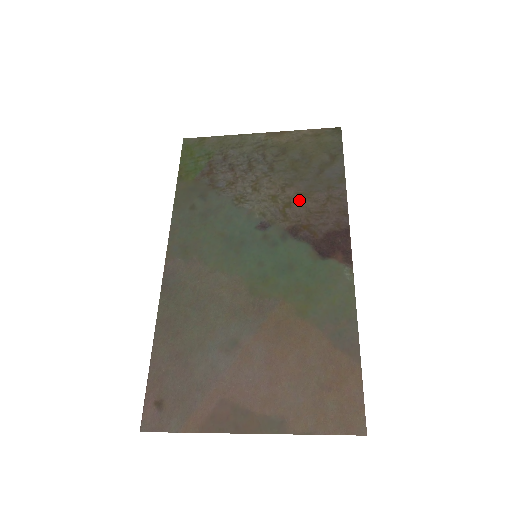
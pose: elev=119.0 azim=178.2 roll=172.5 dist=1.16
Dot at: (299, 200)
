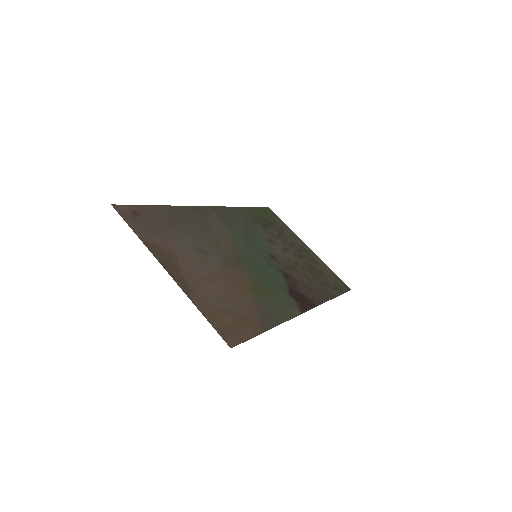
Dot at: (302, 274)
